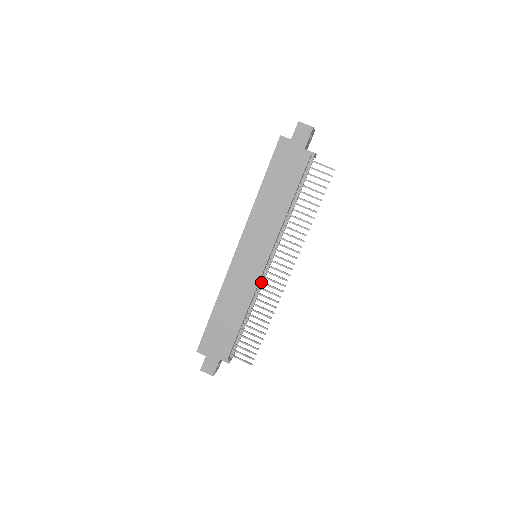
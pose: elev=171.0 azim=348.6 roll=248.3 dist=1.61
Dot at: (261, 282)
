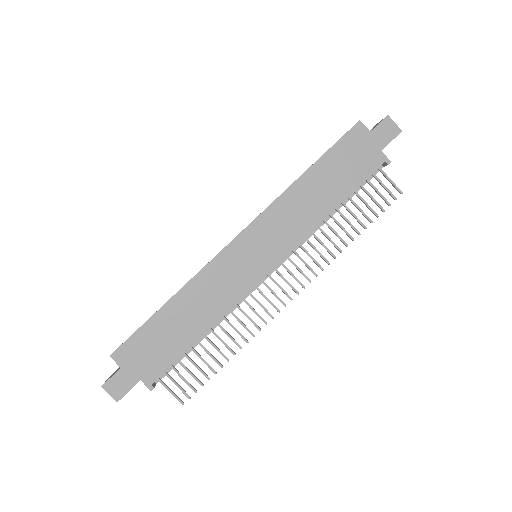
Dot at: (250, 293)
